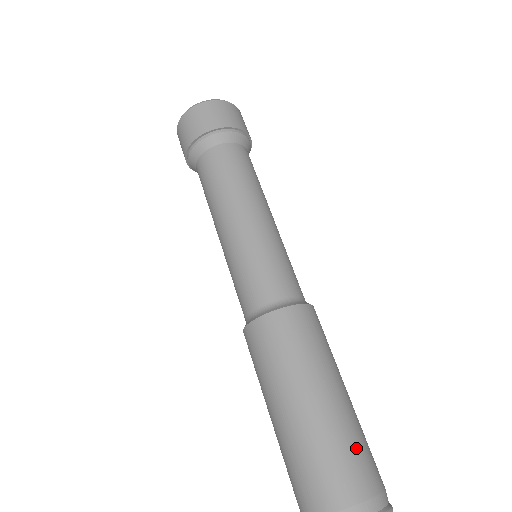
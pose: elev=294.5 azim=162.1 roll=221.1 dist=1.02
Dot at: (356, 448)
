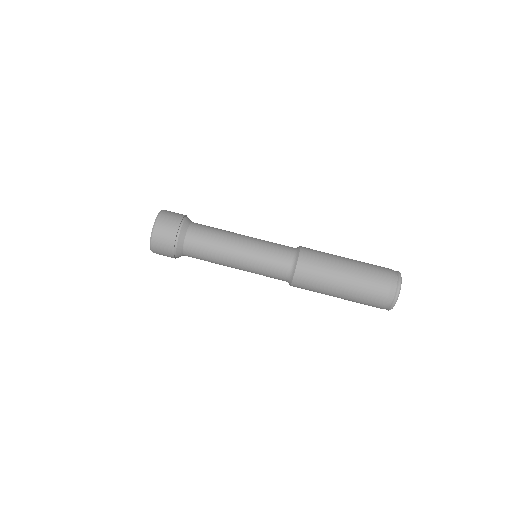
Dot at: (371, 275)
